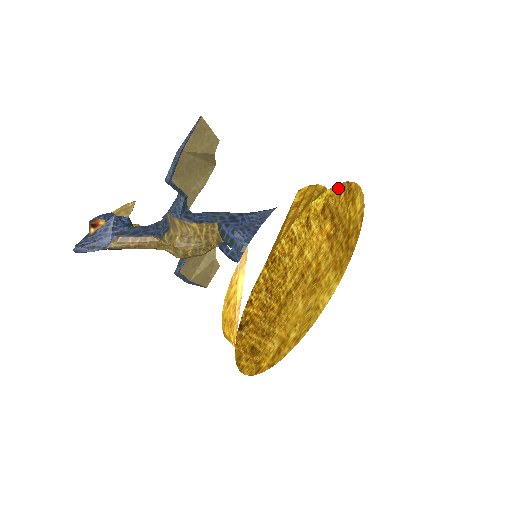
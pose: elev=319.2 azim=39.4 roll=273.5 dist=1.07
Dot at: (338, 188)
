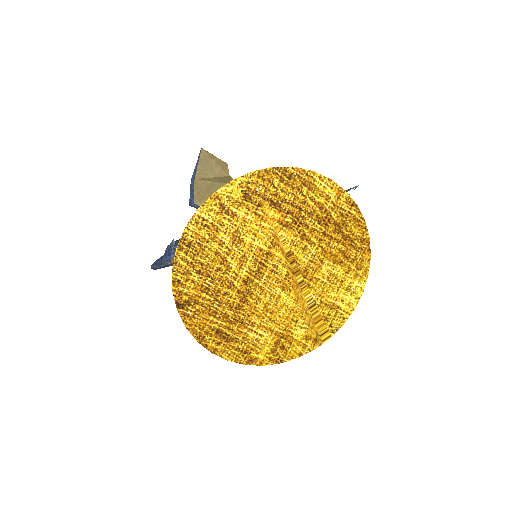
Dot at: (260, 175)
